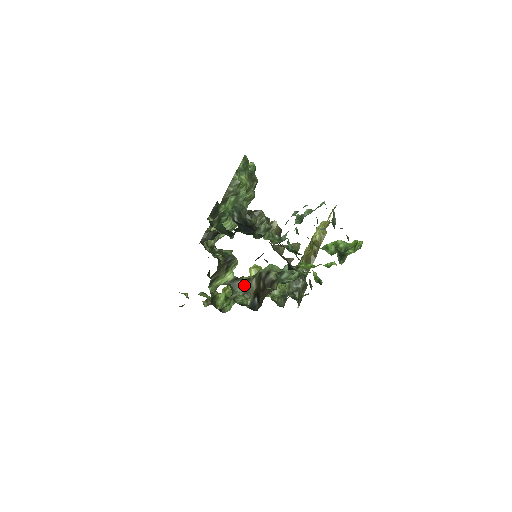
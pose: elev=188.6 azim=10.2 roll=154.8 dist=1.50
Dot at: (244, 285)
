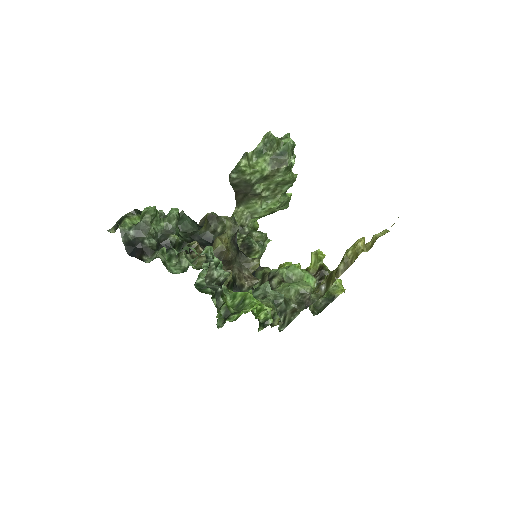
Dot at: (261, 277)
